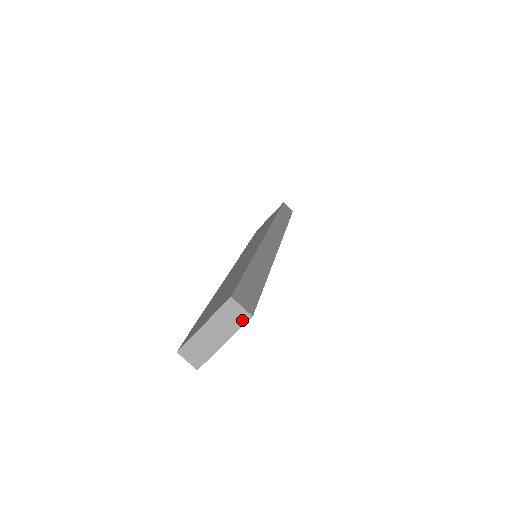
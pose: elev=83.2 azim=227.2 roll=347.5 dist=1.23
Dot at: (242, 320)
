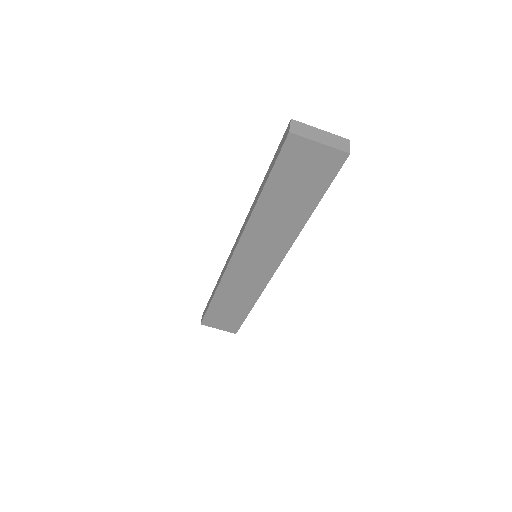
Dot at: (343, 149)
